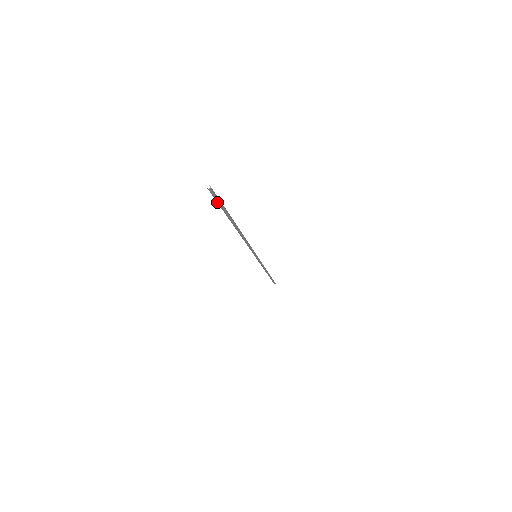
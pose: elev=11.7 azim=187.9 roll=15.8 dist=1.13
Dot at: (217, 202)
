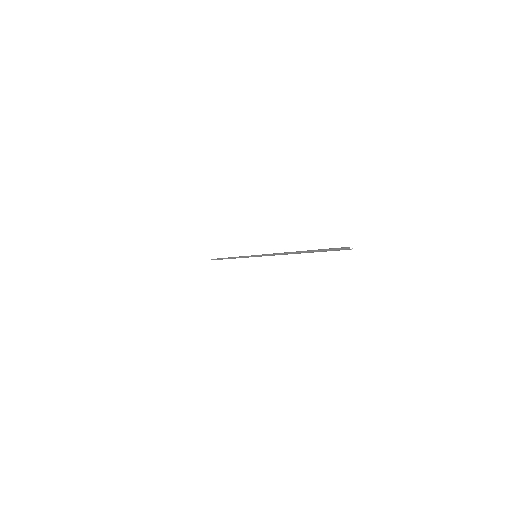
Dot at: occluded
